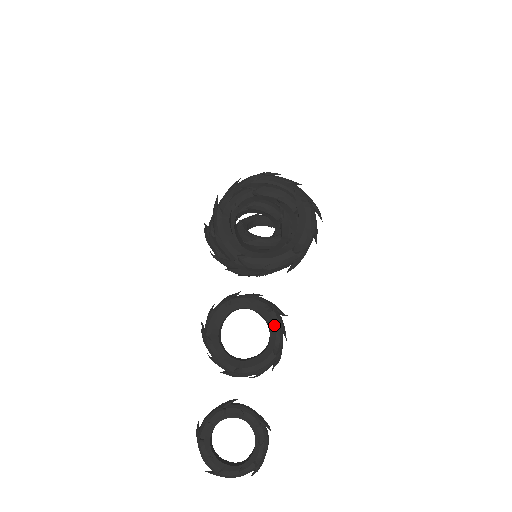
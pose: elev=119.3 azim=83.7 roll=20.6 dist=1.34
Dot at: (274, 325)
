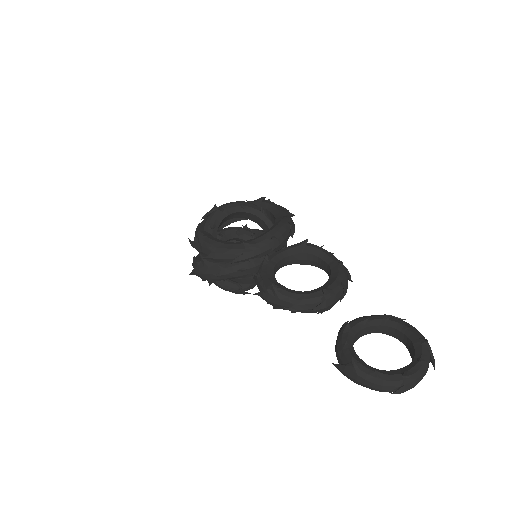
Dot at: (319, 250)
